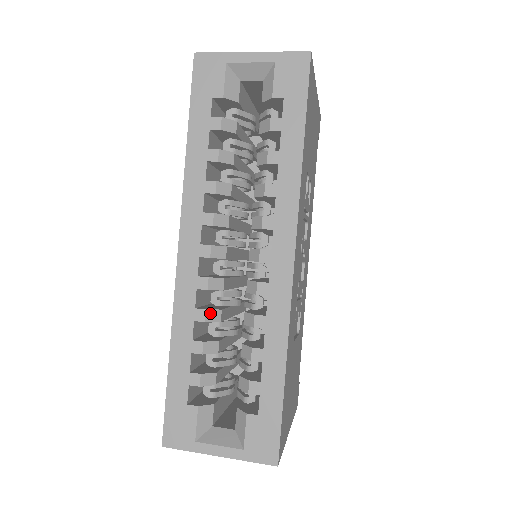
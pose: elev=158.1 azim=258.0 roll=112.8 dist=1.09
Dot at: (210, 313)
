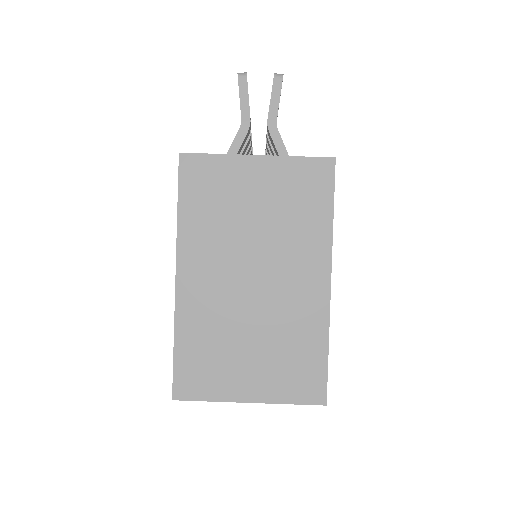
Dot at: occluded
